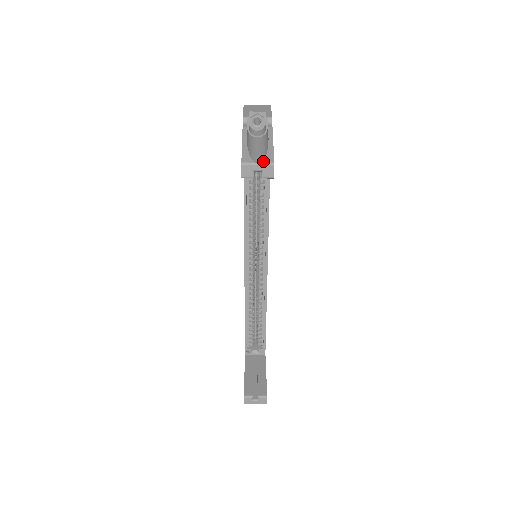
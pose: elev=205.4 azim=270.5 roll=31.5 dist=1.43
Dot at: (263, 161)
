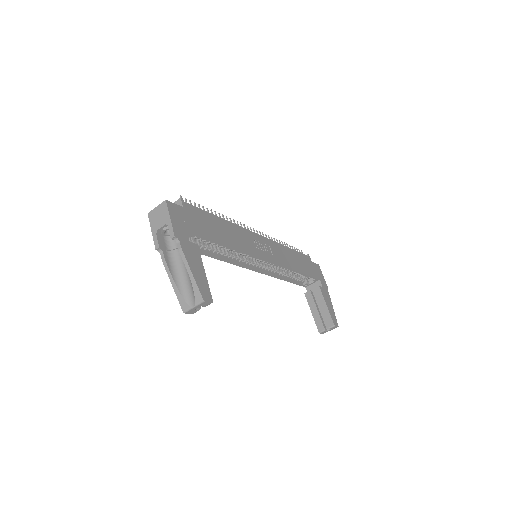
Dot at: (195, 303)
